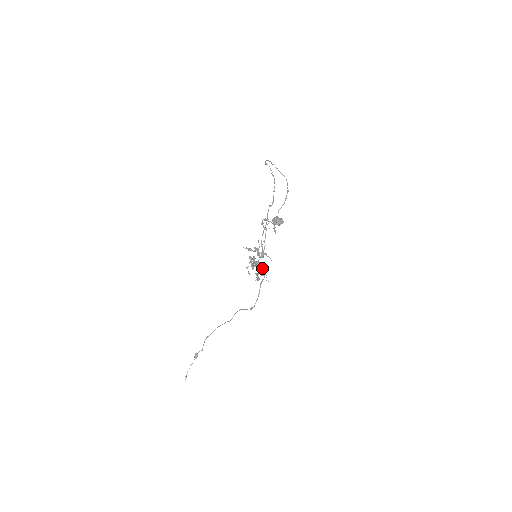
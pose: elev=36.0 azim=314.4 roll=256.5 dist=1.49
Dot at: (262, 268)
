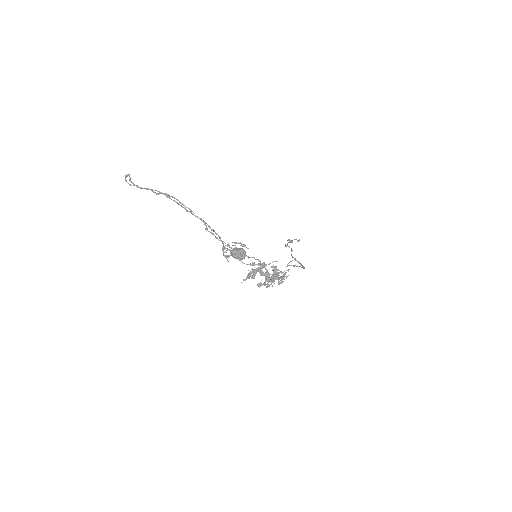
Dot at: (278, 278)
